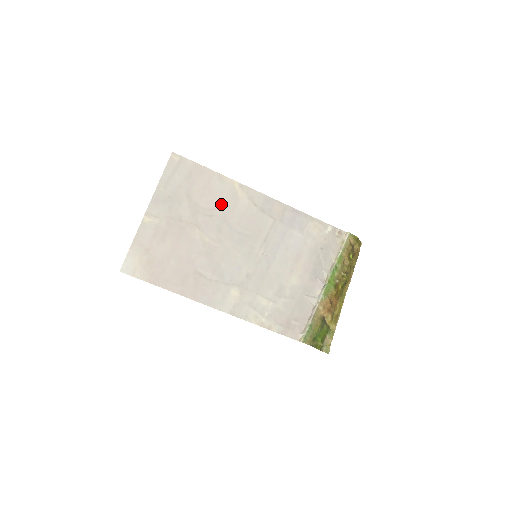
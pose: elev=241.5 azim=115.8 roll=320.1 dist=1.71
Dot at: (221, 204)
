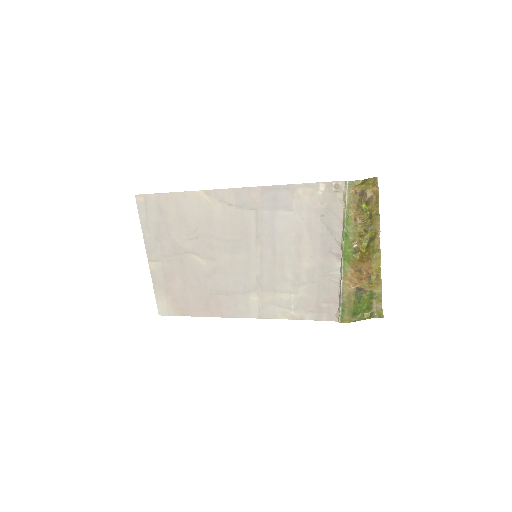
Dot at: (199, 221)
